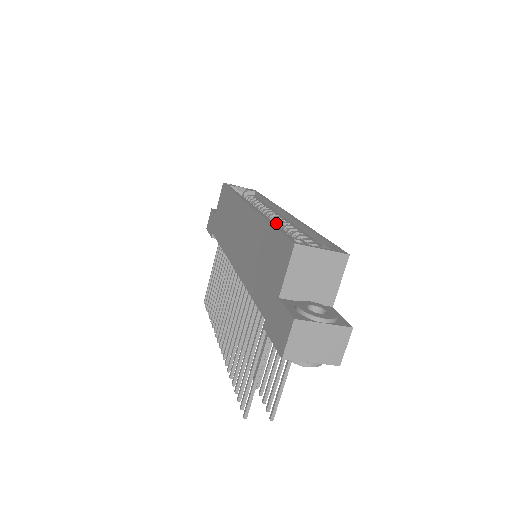
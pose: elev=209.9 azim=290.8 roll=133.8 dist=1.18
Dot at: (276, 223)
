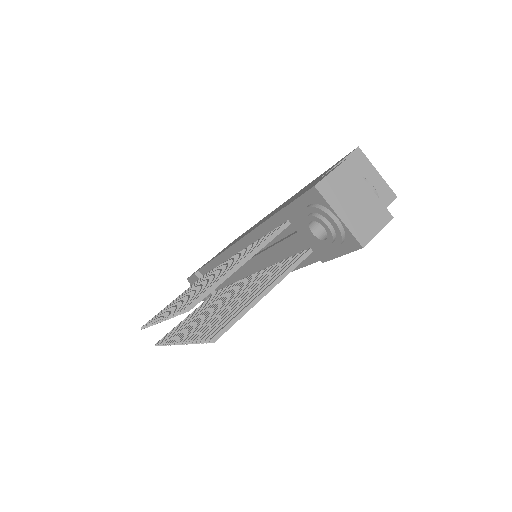
Dot at: occluded
